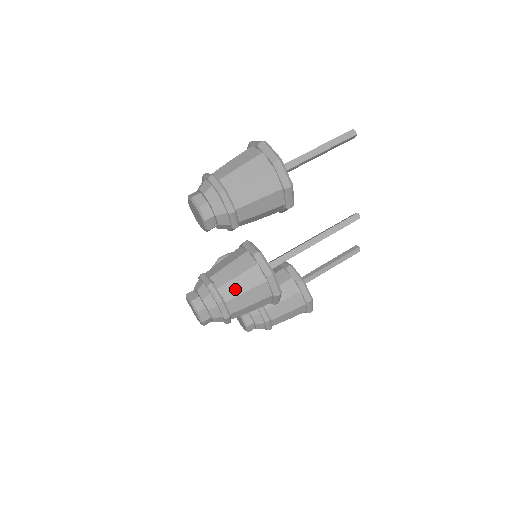
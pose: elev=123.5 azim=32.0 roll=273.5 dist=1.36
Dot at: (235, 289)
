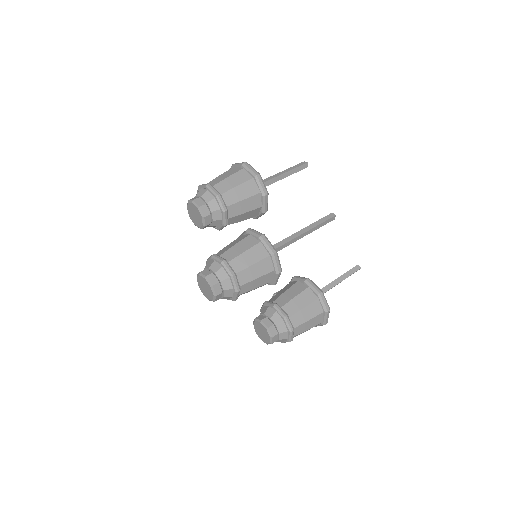
Dot at: (235, 252)
